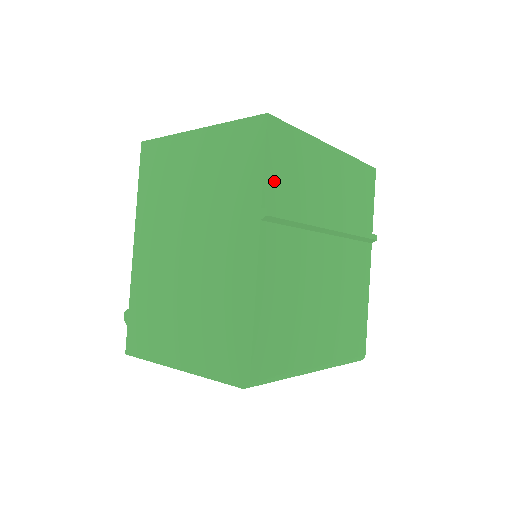
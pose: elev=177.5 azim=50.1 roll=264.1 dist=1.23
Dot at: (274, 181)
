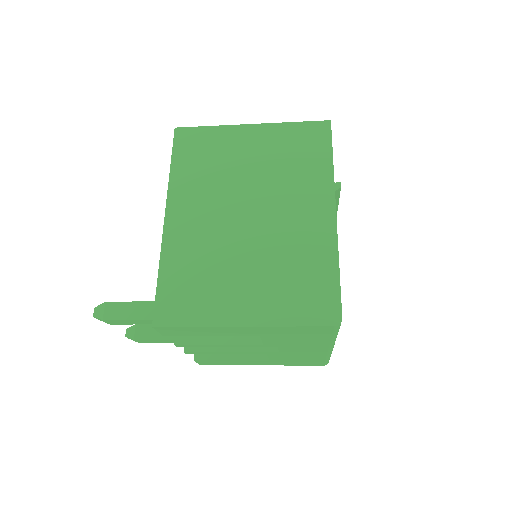
Dot at: occluded
